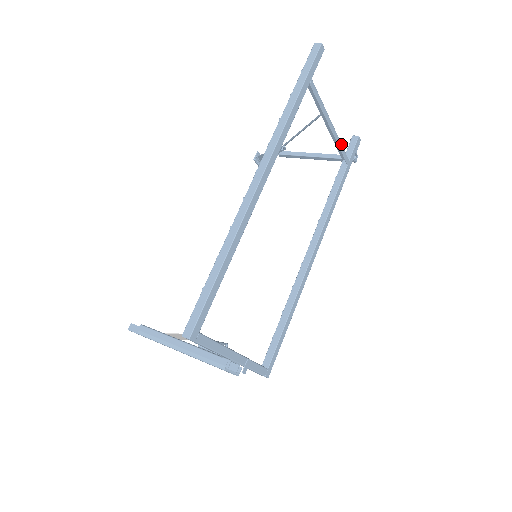
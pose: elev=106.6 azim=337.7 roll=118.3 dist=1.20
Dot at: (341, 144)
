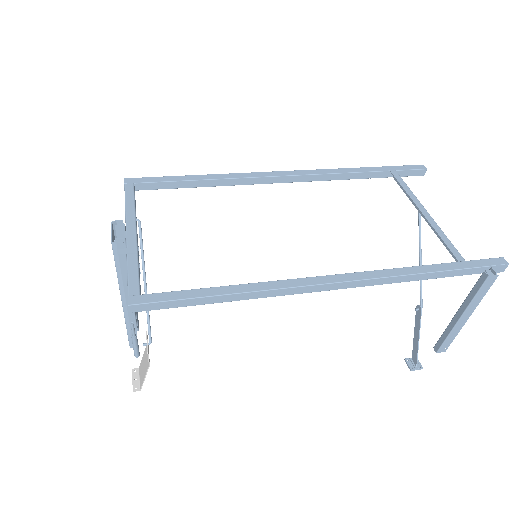
Dot at: (444, 235)
